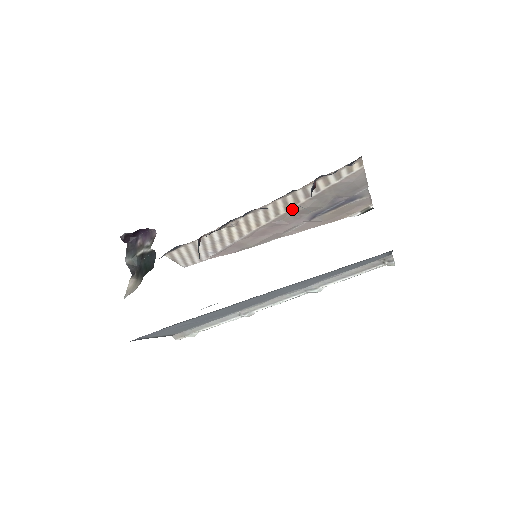
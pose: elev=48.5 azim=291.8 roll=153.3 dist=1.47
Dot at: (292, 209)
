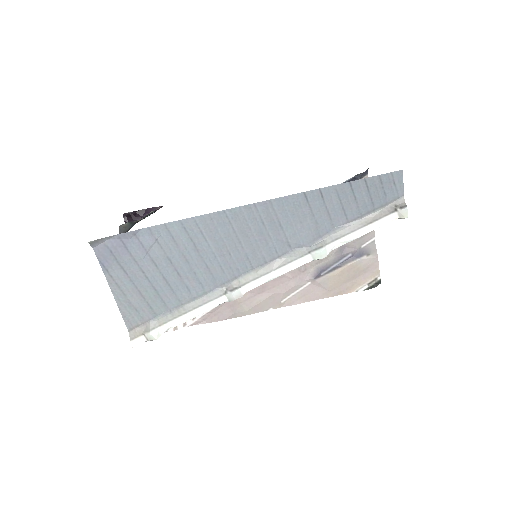
Dot at: occluded
